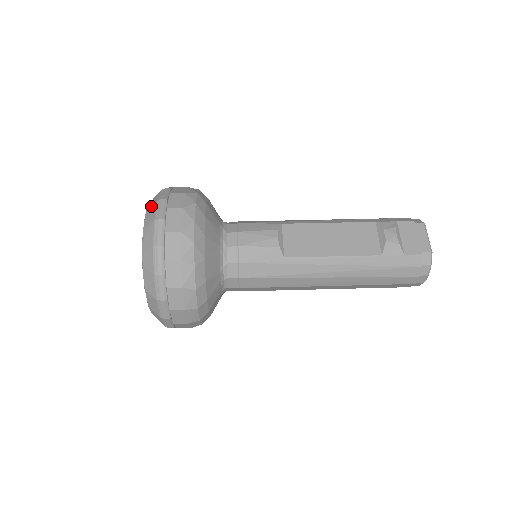
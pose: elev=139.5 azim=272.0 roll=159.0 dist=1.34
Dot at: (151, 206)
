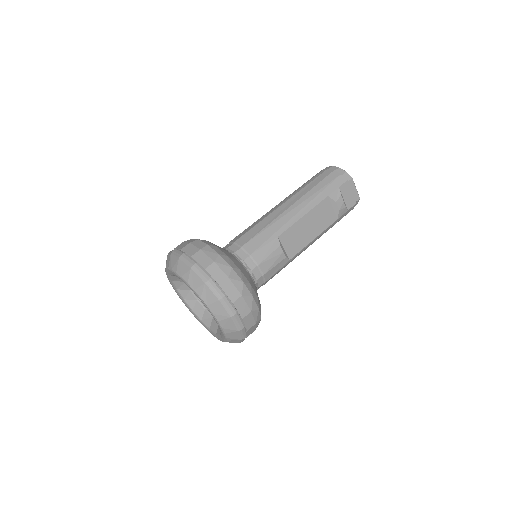
Dot at: (213, 304)
